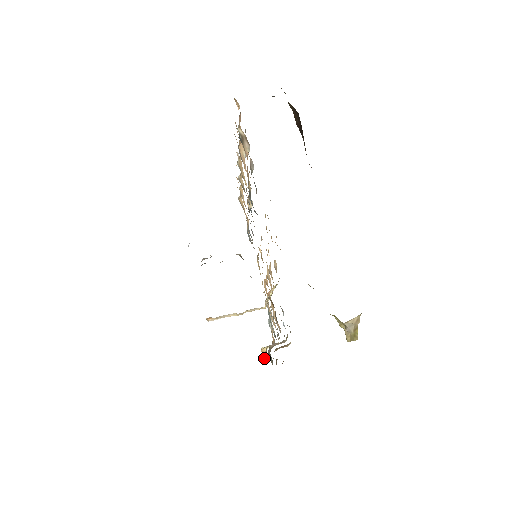
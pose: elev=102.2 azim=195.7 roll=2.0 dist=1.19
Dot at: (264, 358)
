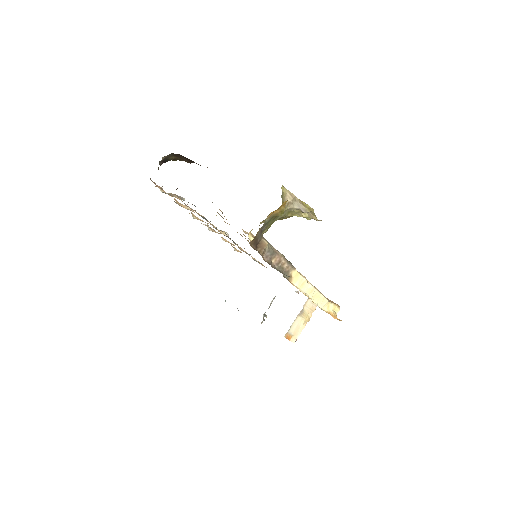
Dot at: (339, 320)
